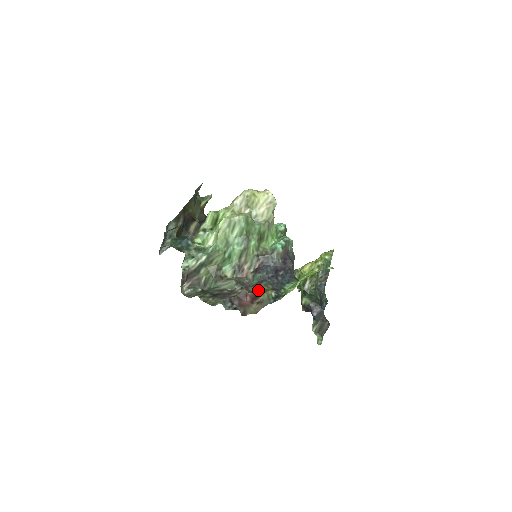
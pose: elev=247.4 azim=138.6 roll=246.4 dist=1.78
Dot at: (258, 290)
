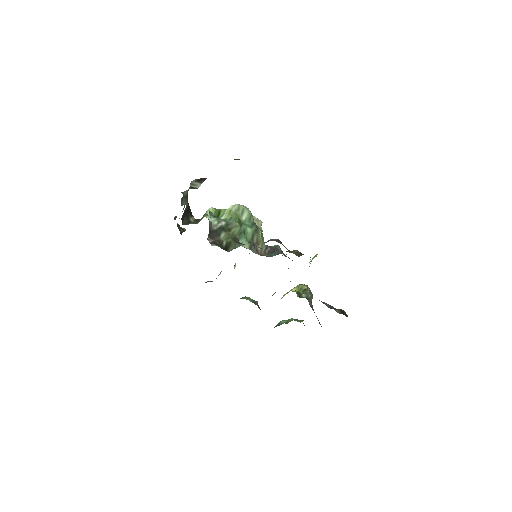
Dot at: occluded
